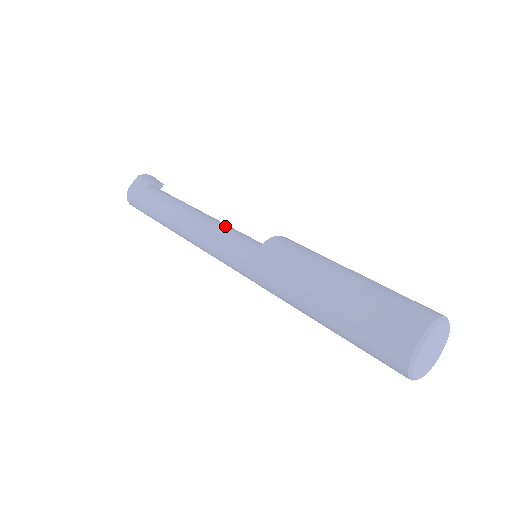
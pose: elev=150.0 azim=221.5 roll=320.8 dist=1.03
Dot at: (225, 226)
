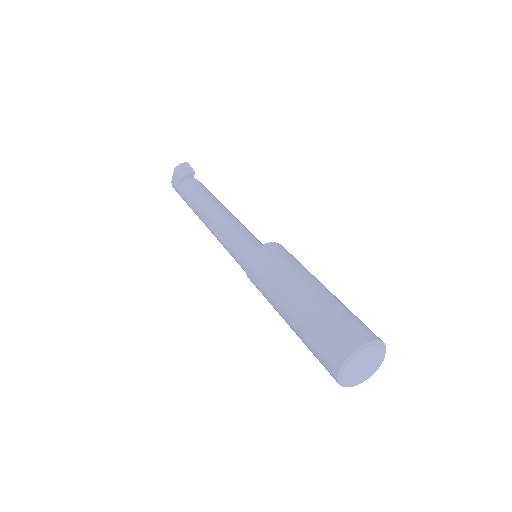
Dot at: (231, 228)
